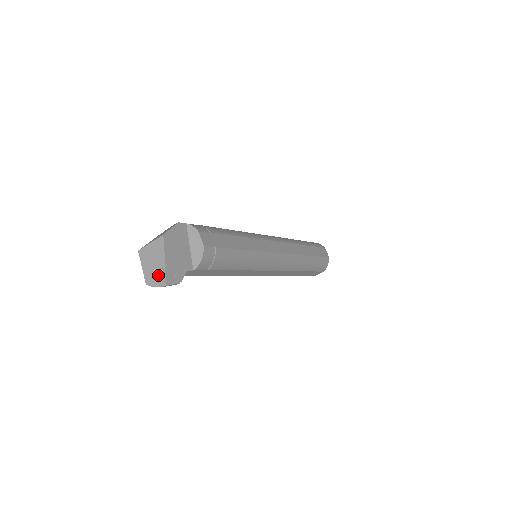
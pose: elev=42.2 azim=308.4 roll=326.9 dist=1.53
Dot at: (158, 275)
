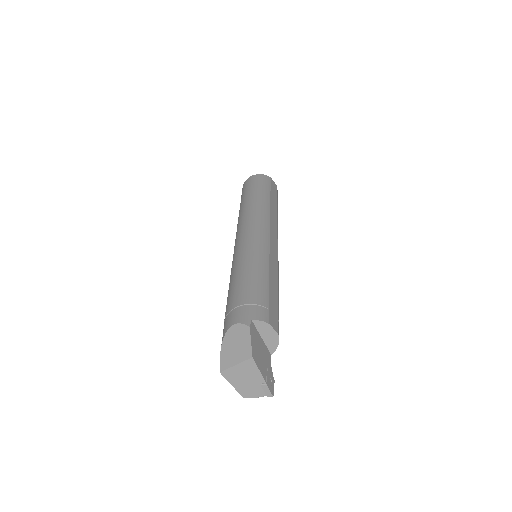
Dot at: (258, 389)
